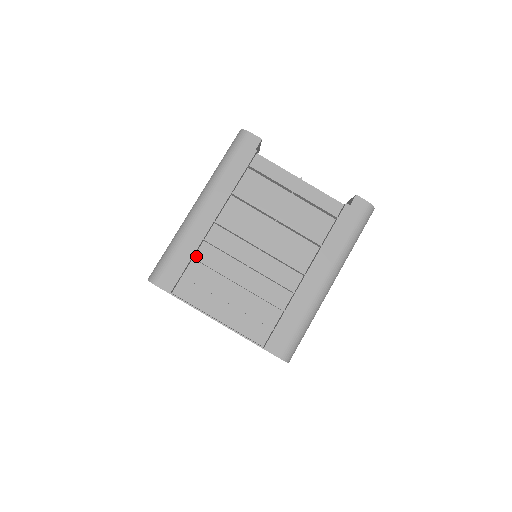
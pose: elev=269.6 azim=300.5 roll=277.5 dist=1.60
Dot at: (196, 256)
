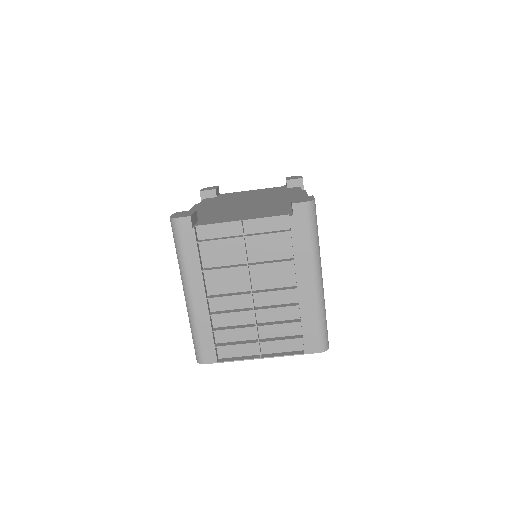
Dot at: (214, 326)
